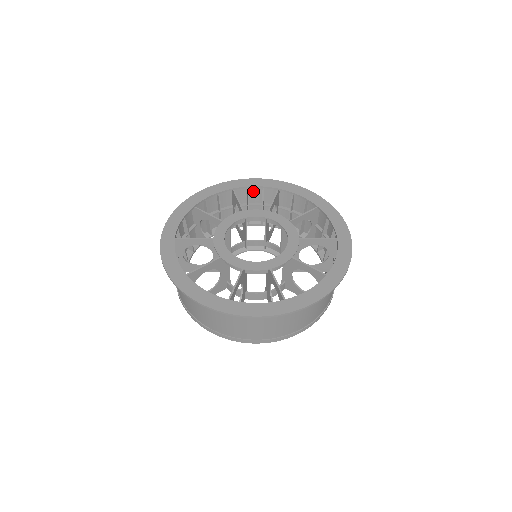
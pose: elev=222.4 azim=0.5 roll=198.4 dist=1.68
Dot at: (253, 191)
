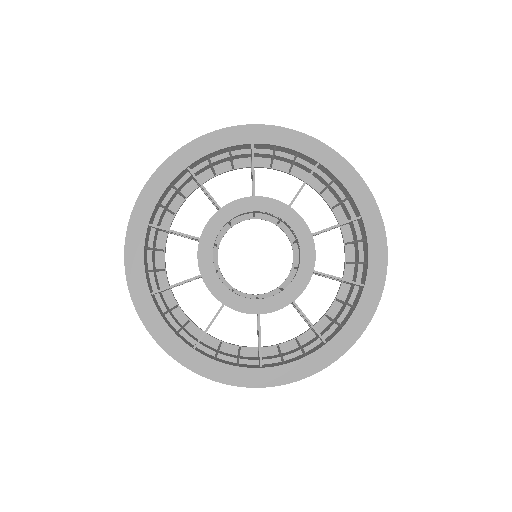
Dot at: occluded
